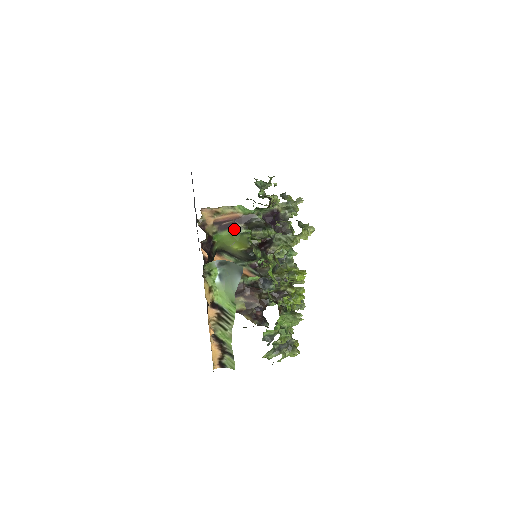
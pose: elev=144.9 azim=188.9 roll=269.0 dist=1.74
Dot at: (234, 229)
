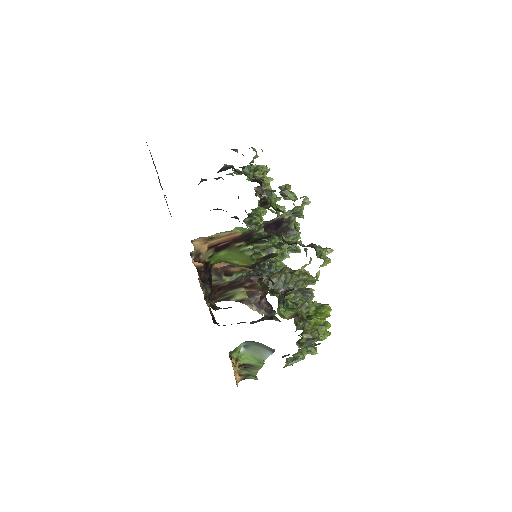
Dot at: (233, 248)
